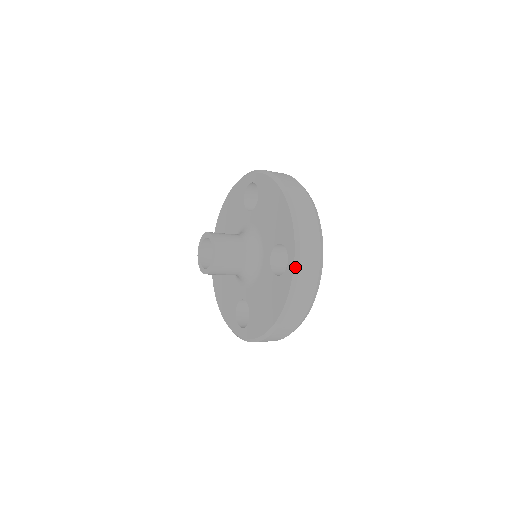
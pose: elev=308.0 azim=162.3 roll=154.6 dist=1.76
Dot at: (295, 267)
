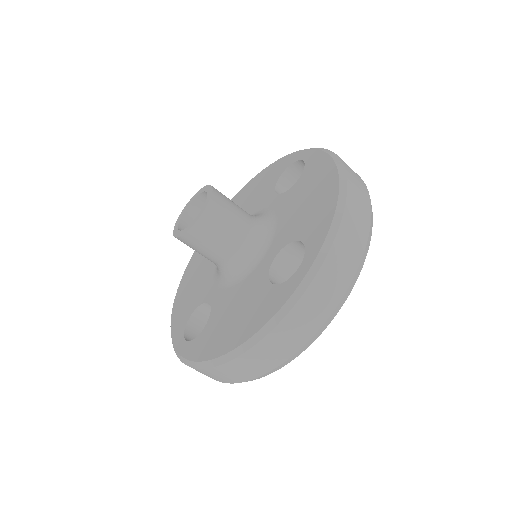
Dot at: (306, 278)
